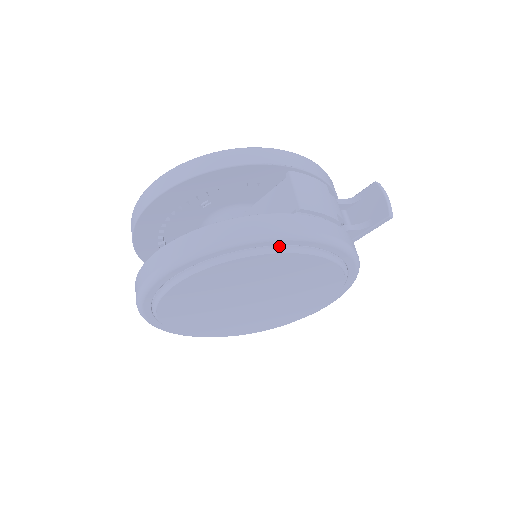
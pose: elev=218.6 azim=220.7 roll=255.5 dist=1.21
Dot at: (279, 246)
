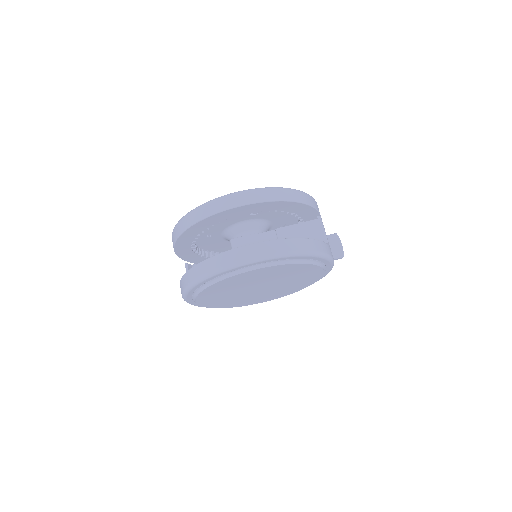
Dot at: (319, 262)
